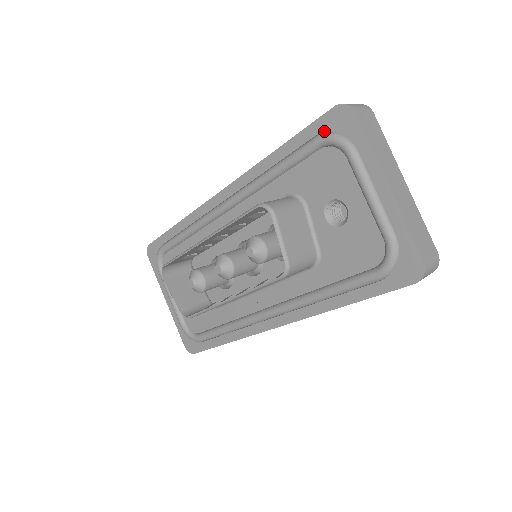
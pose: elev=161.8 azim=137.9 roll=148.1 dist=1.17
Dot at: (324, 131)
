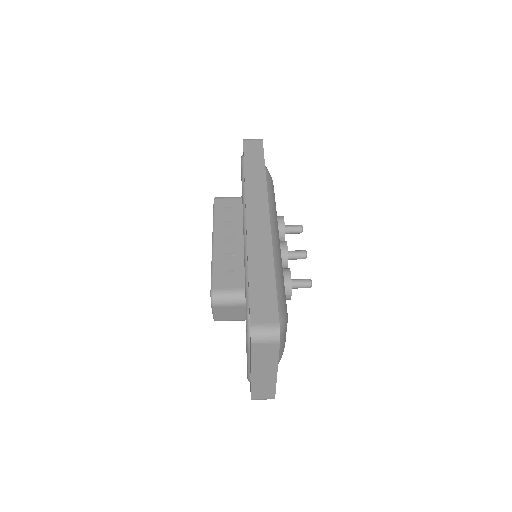
Dot at: (249, 317)
